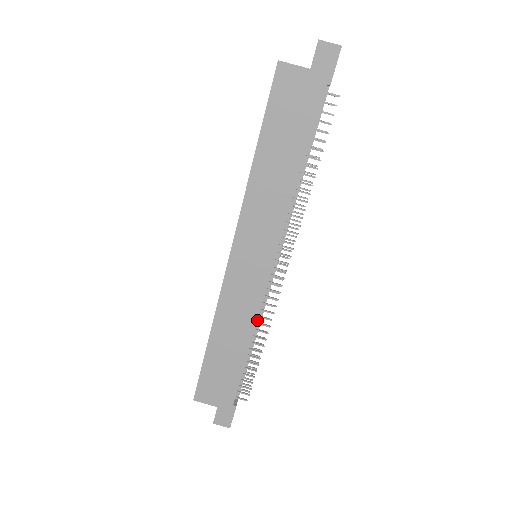
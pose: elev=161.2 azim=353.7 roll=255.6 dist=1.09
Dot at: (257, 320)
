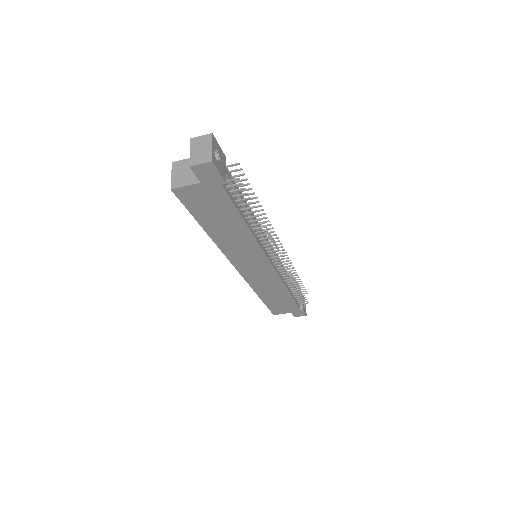
Dot at: (283, 283)
